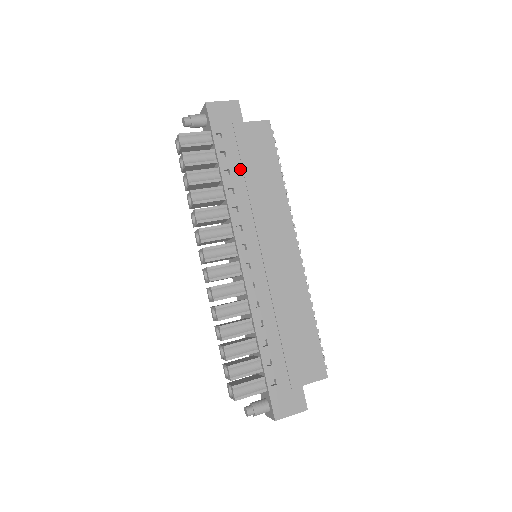
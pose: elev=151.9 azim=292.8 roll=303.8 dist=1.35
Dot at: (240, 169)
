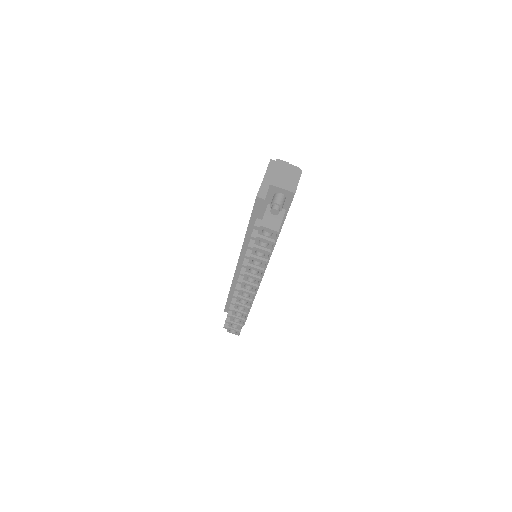
Dot at: occluded
